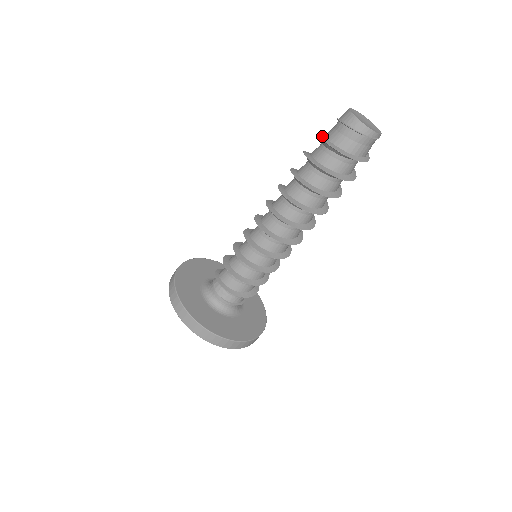
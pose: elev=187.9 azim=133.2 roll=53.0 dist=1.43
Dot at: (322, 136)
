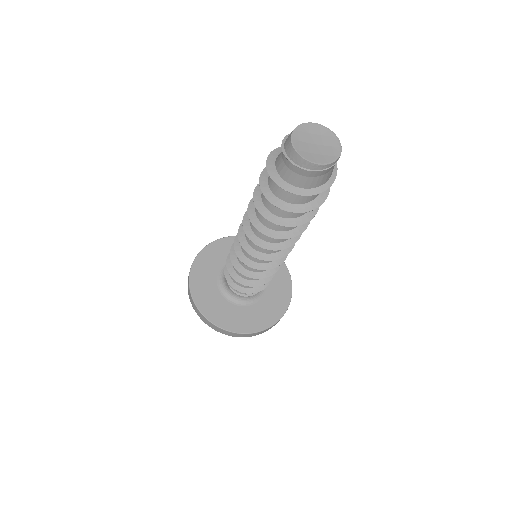
Dot at: (274, 155)
